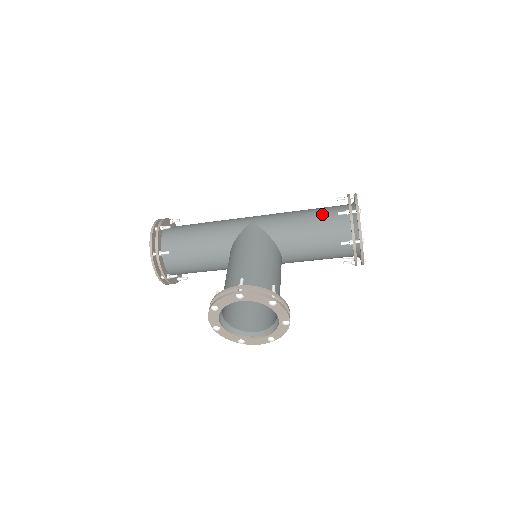
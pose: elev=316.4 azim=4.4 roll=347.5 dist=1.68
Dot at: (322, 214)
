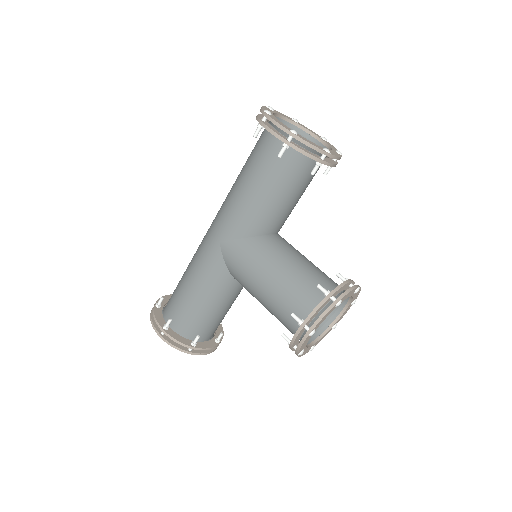
Dot at: (264, 169)
